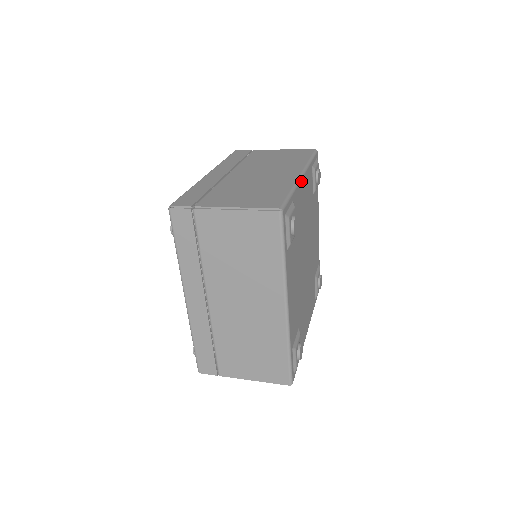
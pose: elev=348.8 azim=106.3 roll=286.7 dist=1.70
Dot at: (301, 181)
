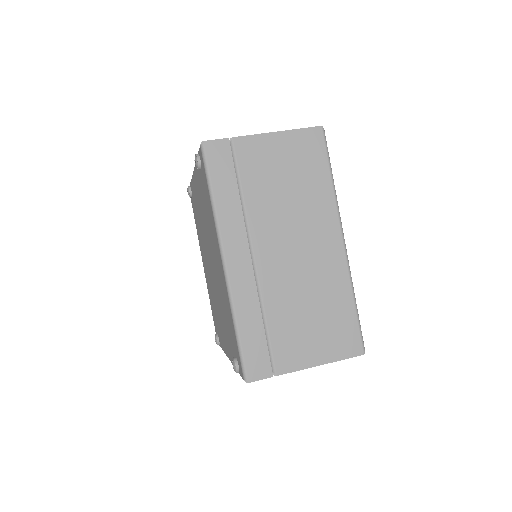
Dot at: (346, 253)
